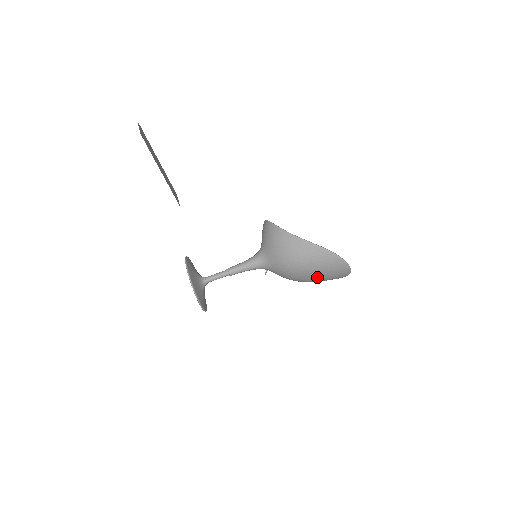
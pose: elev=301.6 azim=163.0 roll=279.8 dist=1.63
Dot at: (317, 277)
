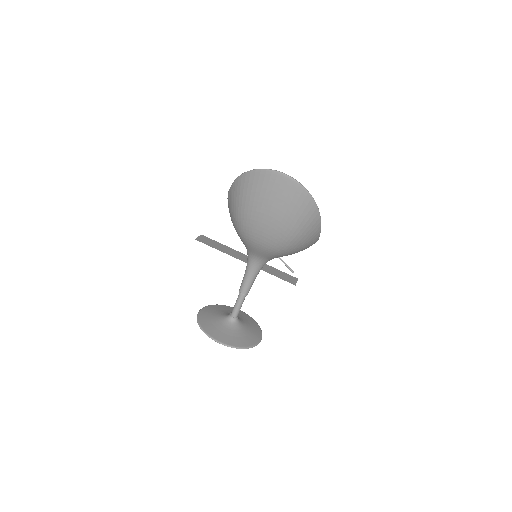
Dot at: (270, 217)
